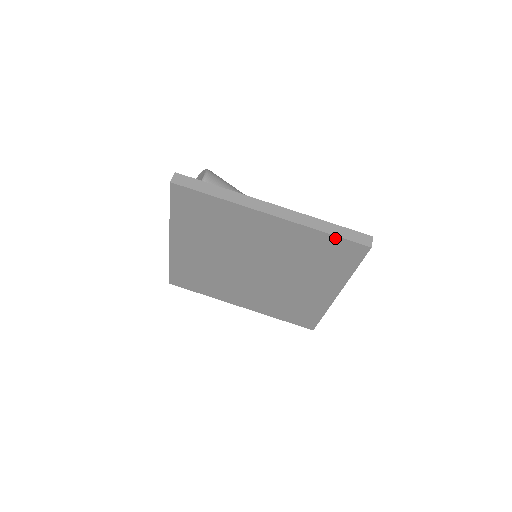
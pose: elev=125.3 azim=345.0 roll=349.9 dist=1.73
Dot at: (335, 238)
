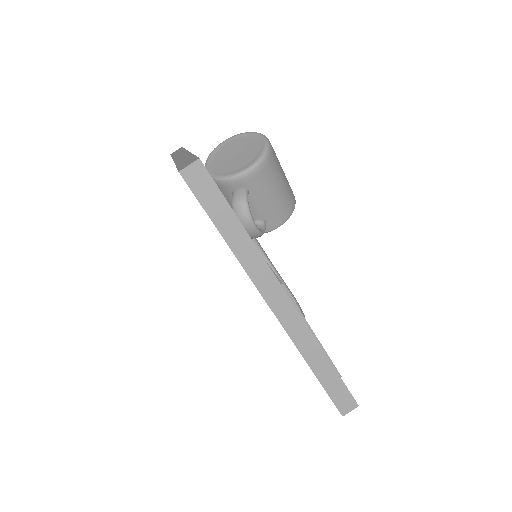
Dot at: (318, 379)
